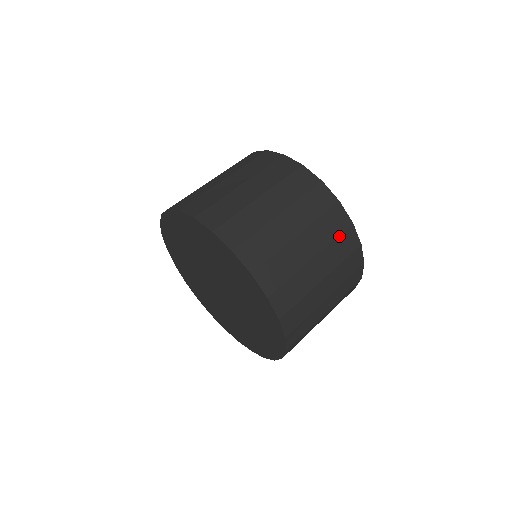
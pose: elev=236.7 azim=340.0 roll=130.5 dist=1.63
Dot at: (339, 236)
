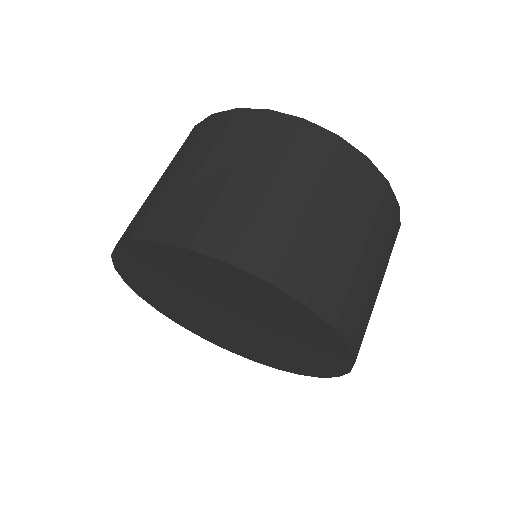
Dot at: (380, 205)
